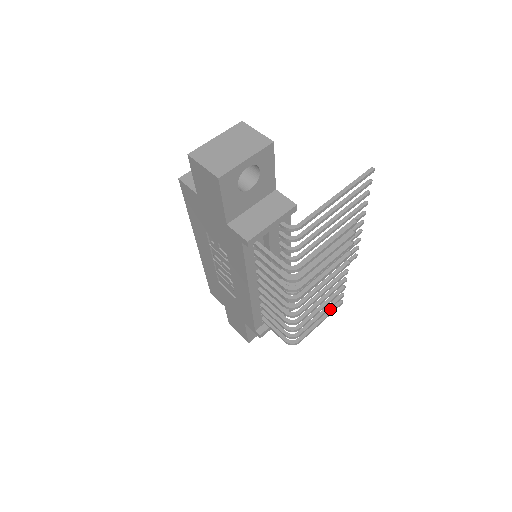
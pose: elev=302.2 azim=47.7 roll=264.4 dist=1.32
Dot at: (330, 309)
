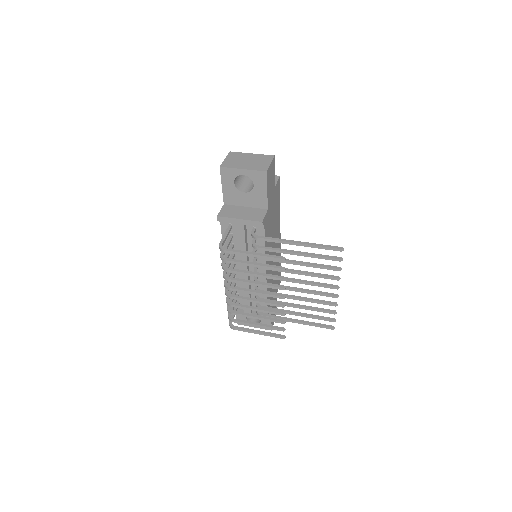
Dot at: (272, 333)
